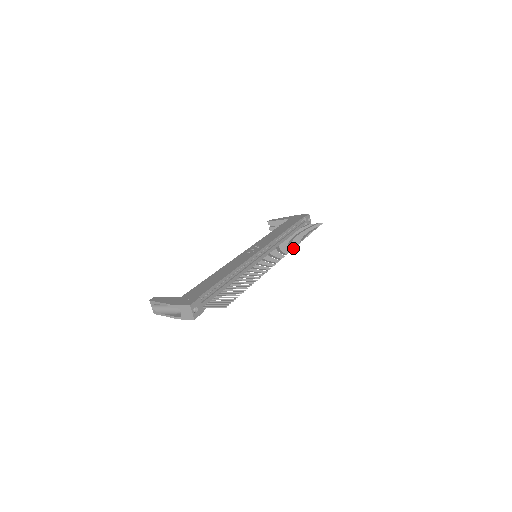
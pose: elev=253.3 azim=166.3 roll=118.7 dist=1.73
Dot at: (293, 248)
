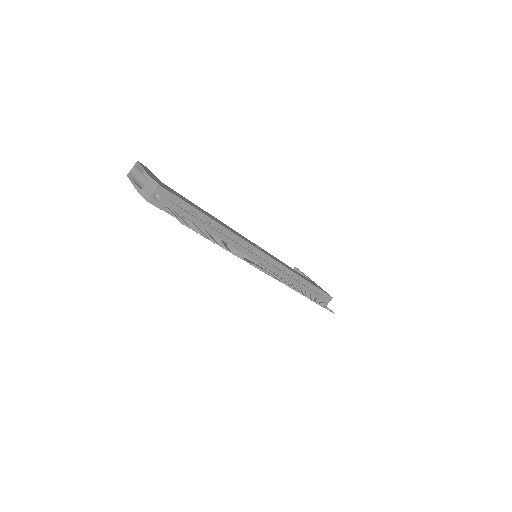
Dot at: (291, 287)
